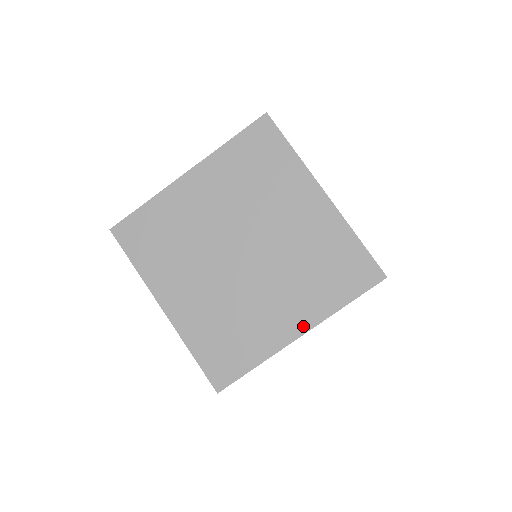
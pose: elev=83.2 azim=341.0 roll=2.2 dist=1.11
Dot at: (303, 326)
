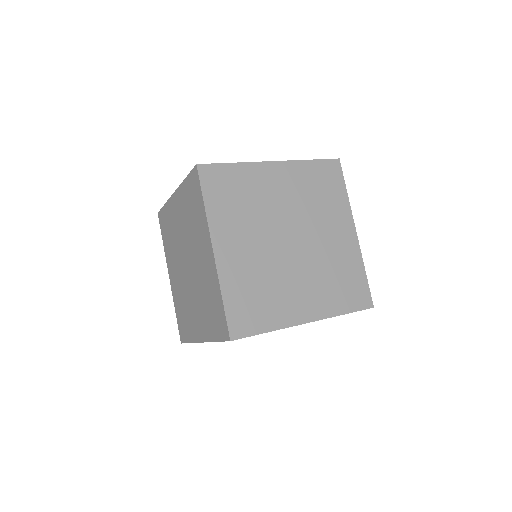
Dot at: occluded
